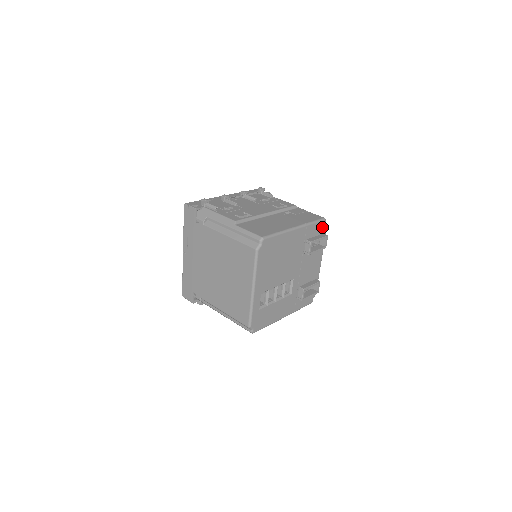
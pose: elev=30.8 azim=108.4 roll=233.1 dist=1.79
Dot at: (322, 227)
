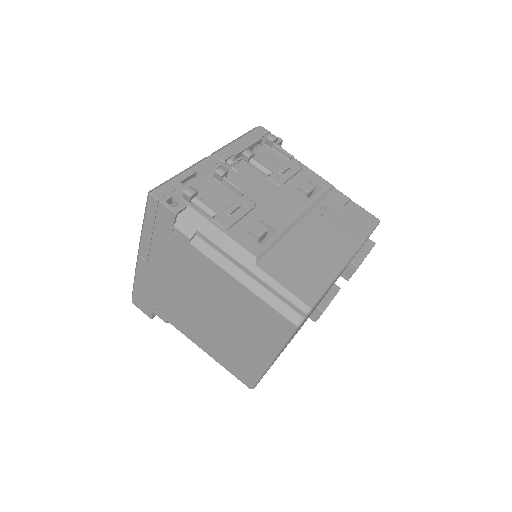
Dot at: occluded
